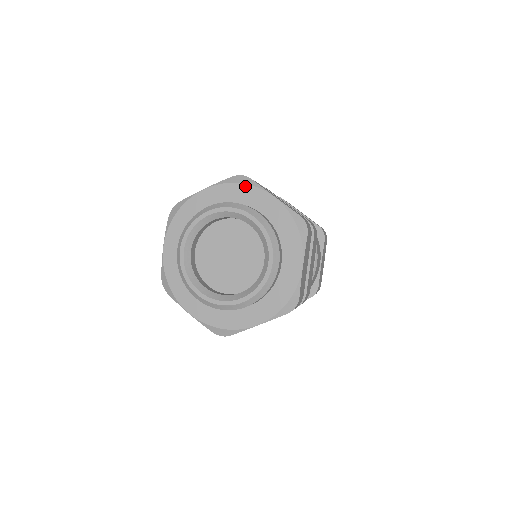
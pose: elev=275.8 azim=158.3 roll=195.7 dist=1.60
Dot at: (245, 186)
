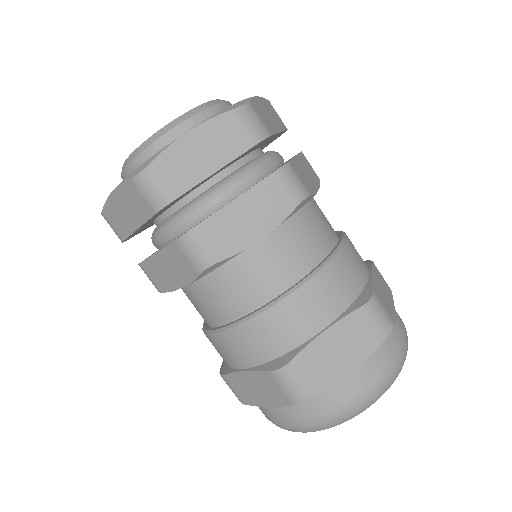
Dot at: occluded
